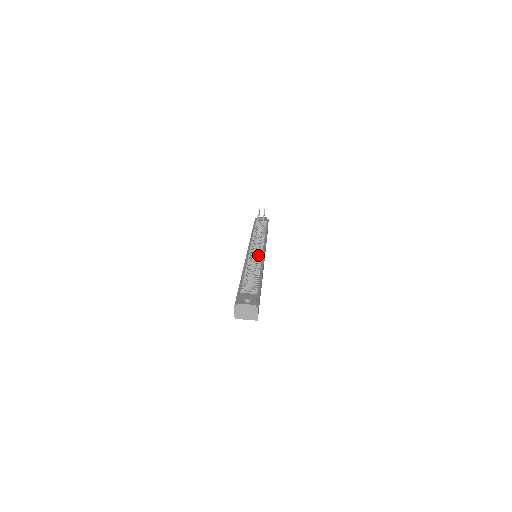
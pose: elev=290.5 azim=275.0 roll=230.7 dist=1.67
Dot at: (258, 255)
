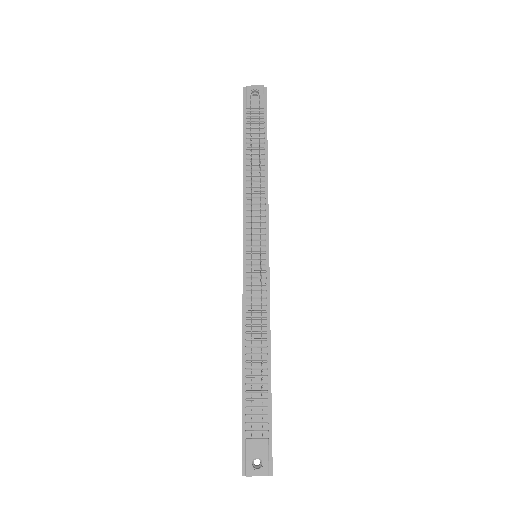
Dot at: occluded
